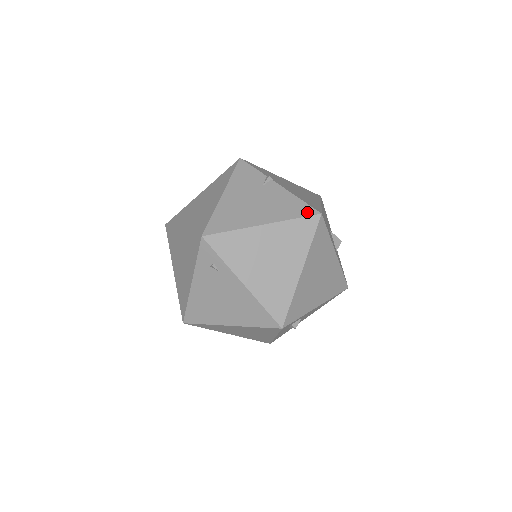
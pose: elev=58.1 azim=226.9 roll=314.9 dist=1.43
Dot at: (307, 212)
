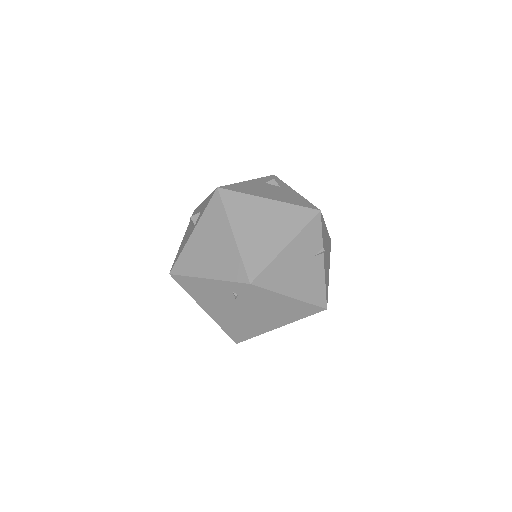
Dot at: (321, 303)
